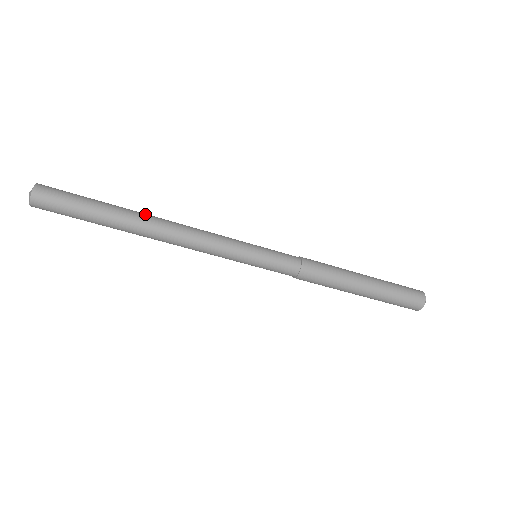
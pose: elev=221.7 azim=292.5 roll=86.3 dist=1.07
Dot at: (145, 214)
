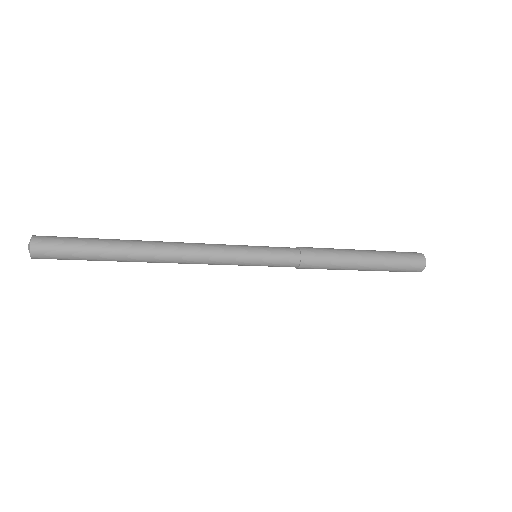
Dot at: (142, 250)
